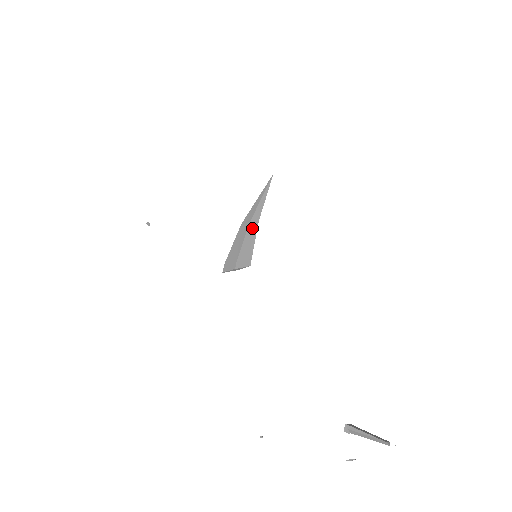
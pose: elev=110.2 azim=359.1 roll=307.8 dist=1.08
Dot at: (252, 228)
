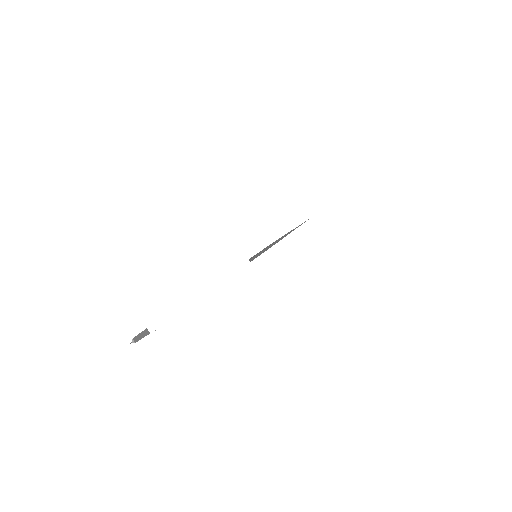
Dot at: (274, 242)
